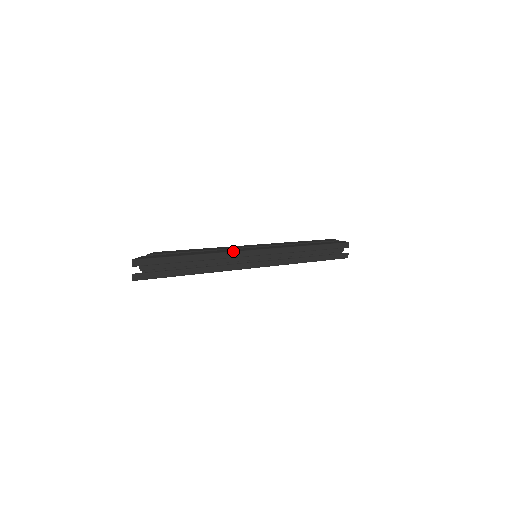
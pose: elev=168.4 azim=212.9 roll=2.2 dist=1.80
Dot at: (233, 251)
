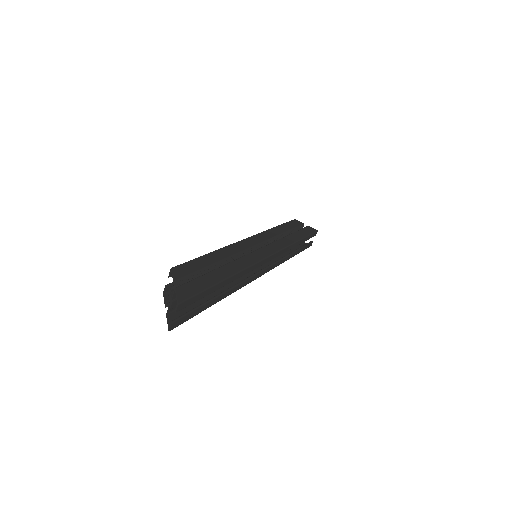
Dot at: (255, 262)
